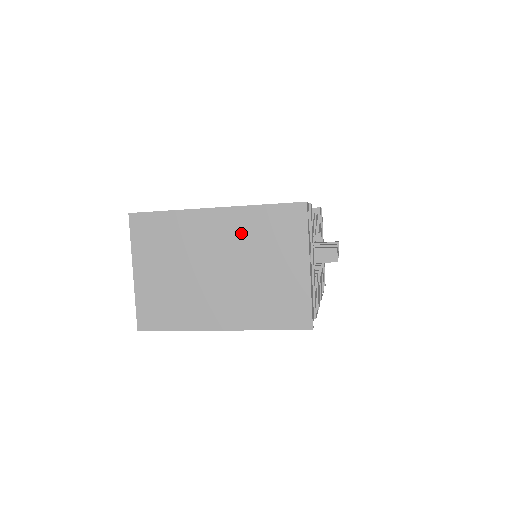
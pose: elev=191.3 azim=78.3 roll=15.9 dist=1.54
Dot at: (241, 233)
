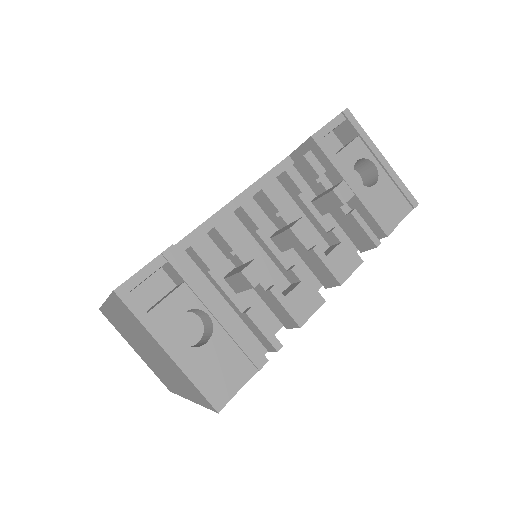
Dot at: (126, 322)
